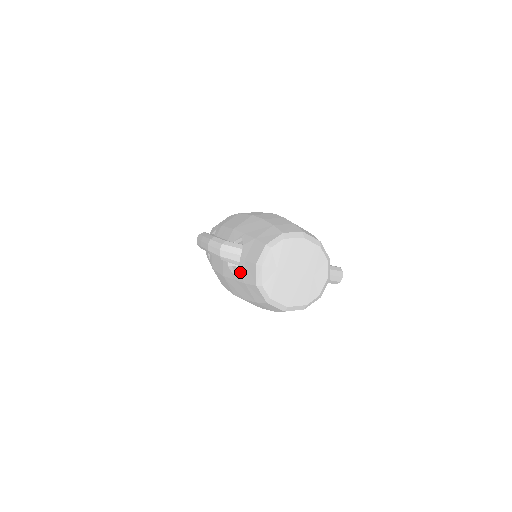
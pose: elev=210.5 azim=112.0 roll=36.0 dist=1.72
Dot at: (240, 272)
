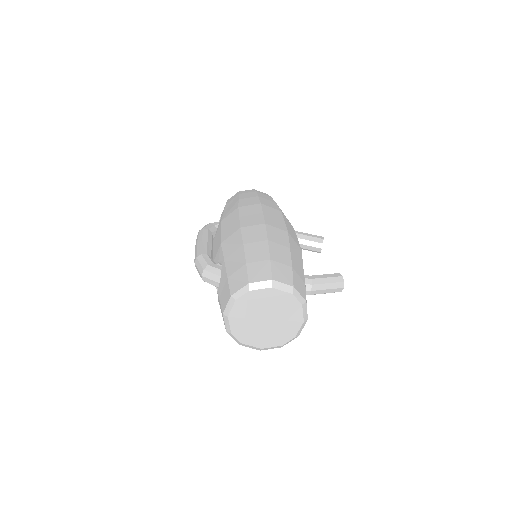
Dot at: (219, 304)
